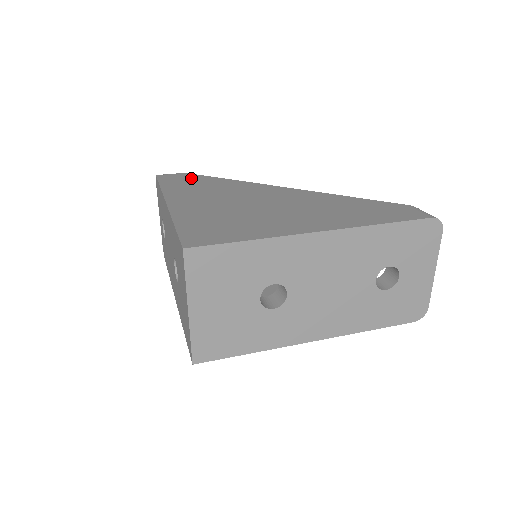
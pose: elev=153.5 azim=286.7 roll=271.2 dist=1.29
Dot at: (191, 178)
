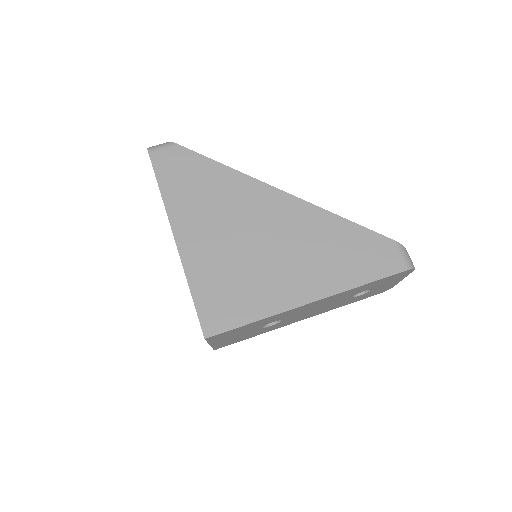
Dot at: (187, 163)
